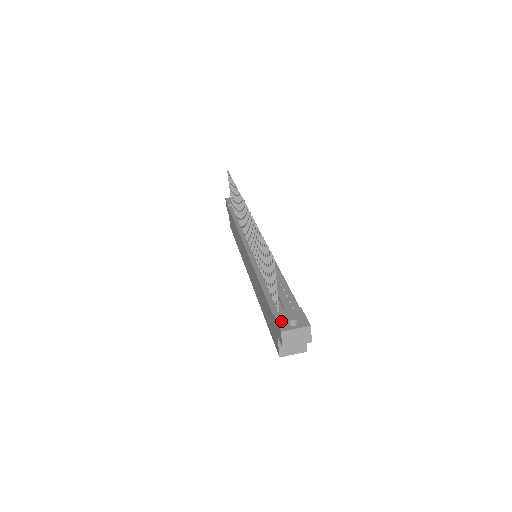
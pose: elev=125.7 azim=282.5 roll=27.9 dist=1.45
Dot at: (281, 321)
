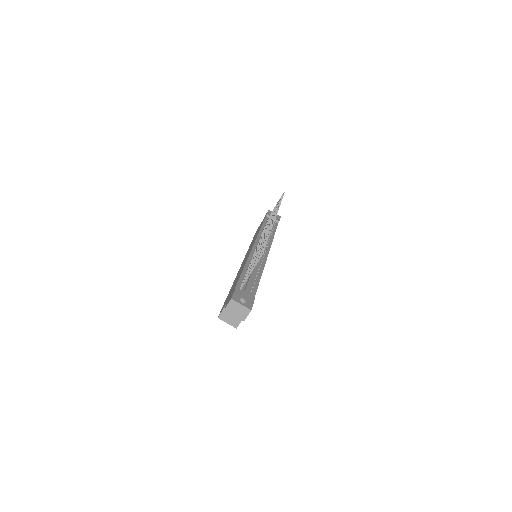
Dot at: (236, 294)
